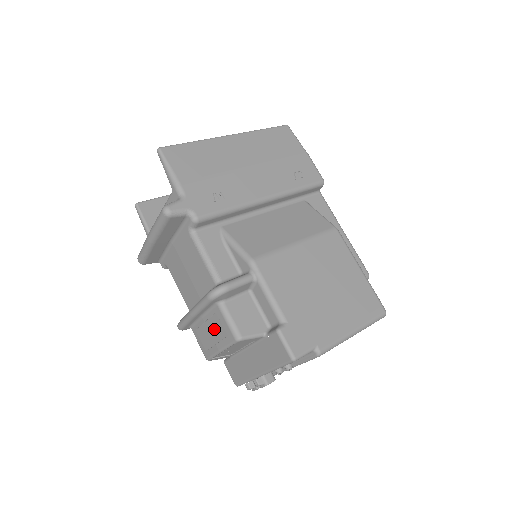
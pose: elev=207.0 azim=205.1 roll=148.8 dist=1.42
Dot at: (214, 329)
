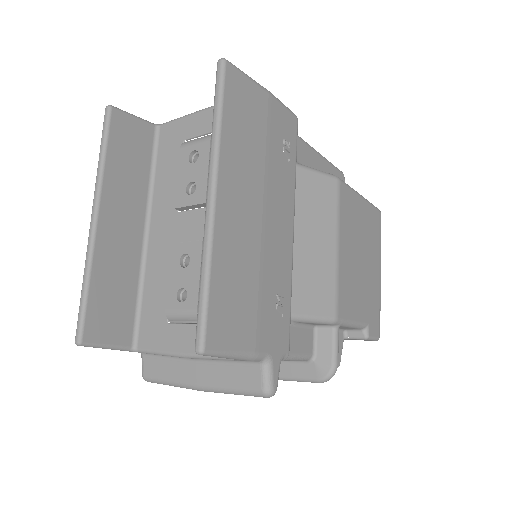
Dot at: occluded
